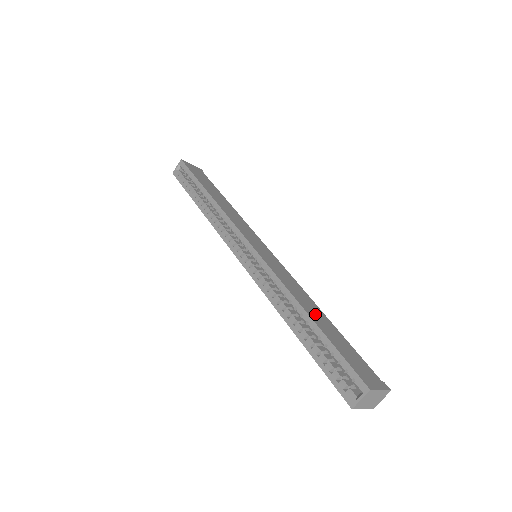
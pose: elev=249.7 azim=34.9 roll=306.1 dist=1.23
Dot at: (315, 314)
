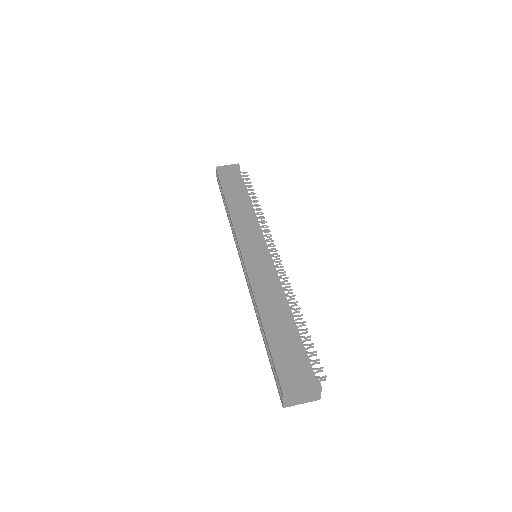
Dot at: (273, 317)
